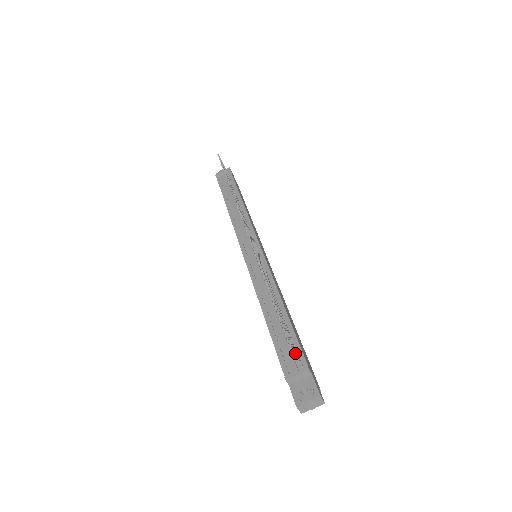
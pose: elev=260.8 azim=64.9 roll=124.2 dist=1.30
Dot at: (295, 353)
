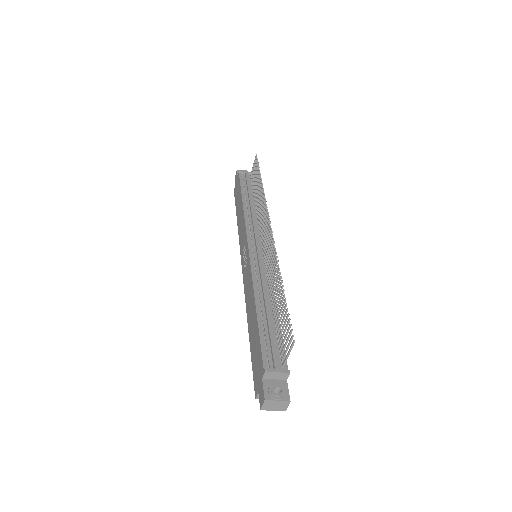
Dot at: (290, 351)
